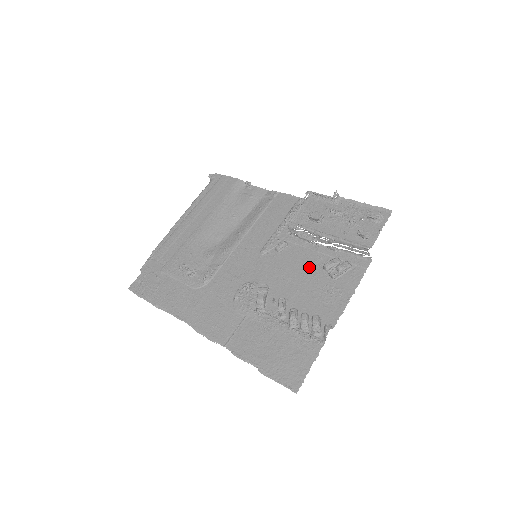
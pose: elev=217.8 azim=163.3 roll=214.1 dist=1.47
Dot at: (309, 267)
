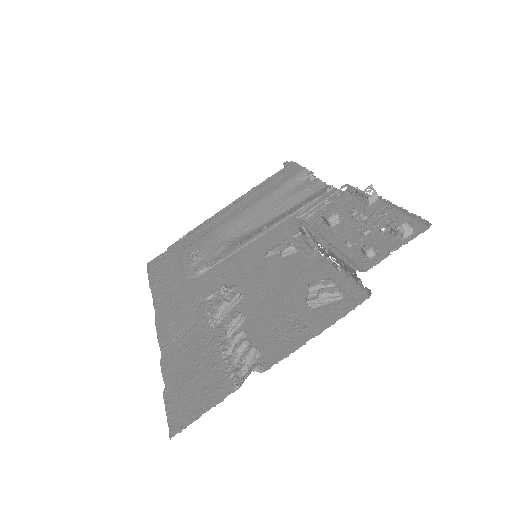
Dot at: (297, 284)
